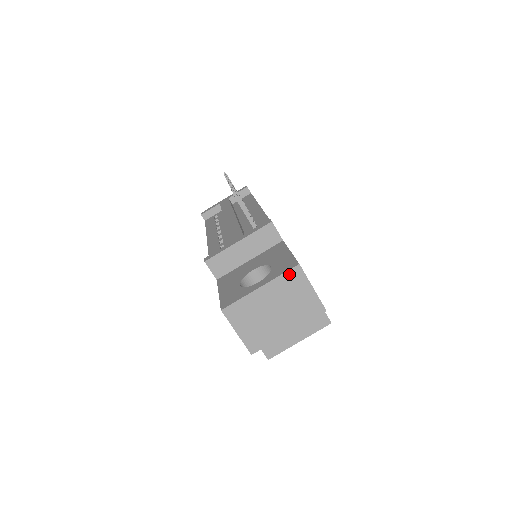
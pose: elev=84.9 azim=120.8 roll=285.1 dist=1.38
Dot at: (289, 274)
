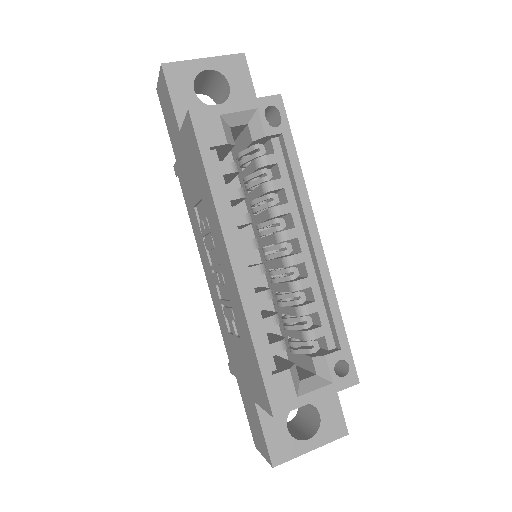
Dot at: occluded
